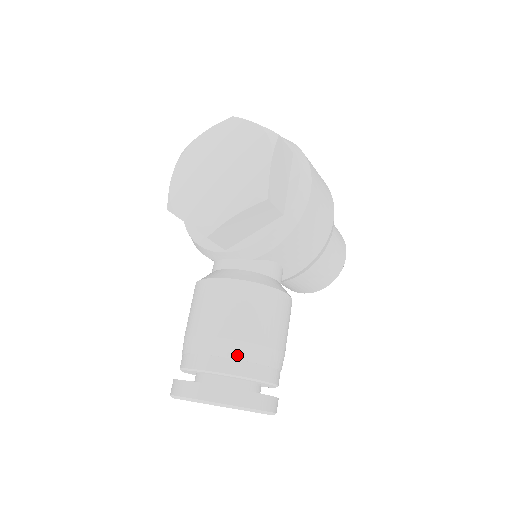
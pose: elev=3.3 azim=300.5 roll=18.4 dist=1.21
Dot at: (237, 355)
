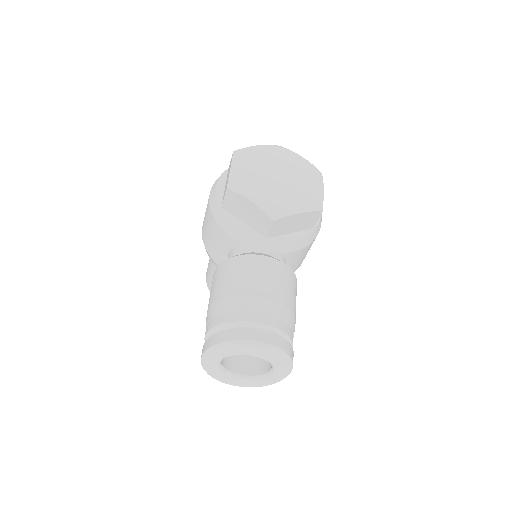
Dot at: (286, 318)
